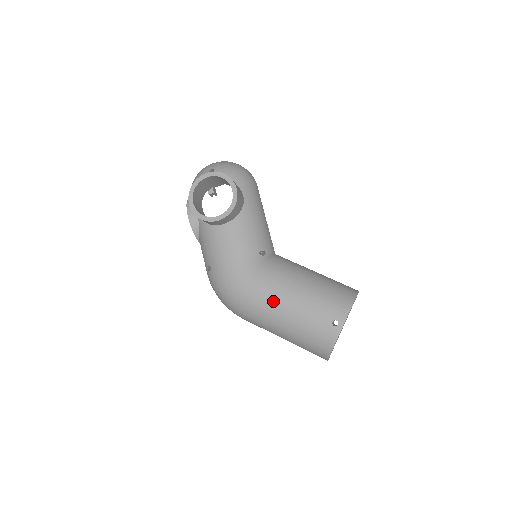
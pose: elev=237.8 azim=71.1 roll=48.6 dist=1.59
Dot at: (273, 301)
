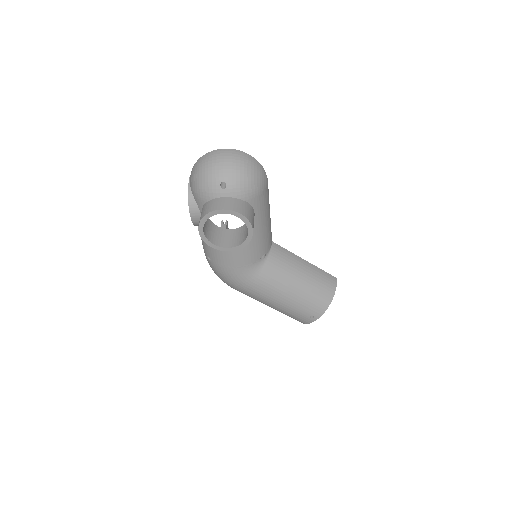
Dot at: (266, 298)
